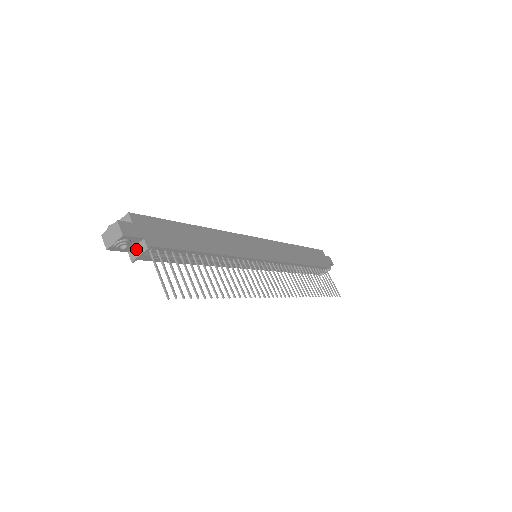
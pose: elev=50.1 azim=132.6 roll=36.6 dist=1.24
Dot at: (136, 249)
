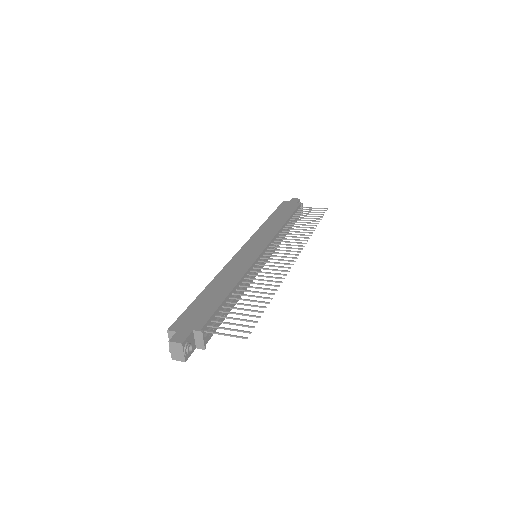
Dot at: (197, 341)
